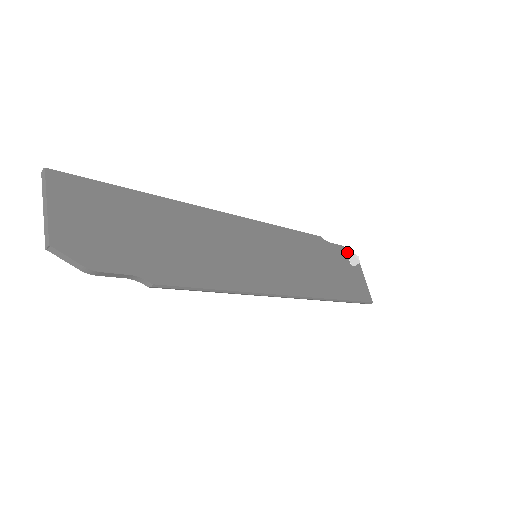
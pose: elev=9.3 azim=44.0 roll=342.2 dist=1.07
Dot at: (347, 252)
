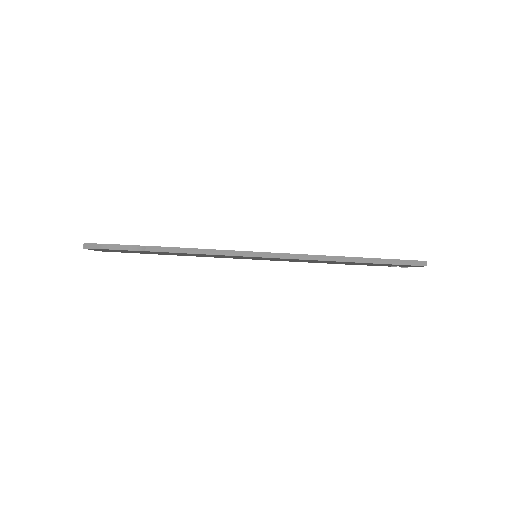
Dot at: occluded
